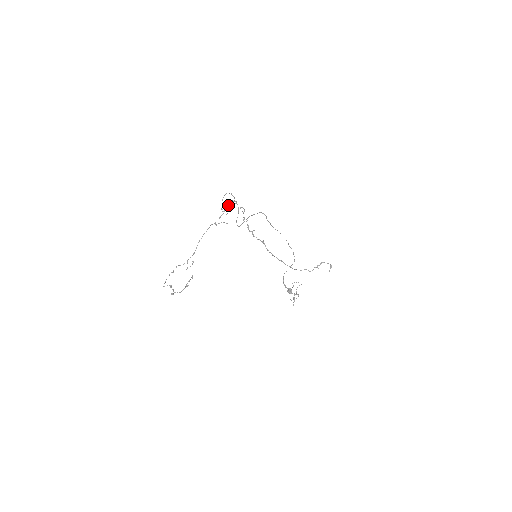
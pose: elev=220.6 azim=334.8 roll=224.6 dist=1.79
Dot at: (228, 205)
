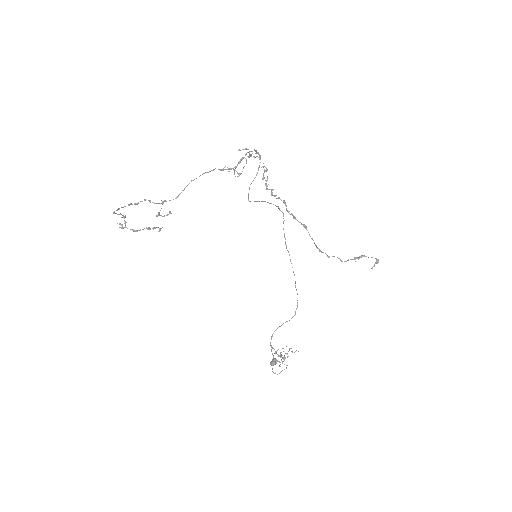
Dot at: occluded
